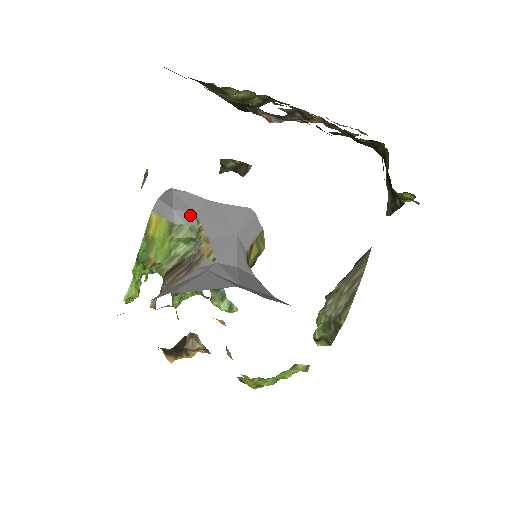
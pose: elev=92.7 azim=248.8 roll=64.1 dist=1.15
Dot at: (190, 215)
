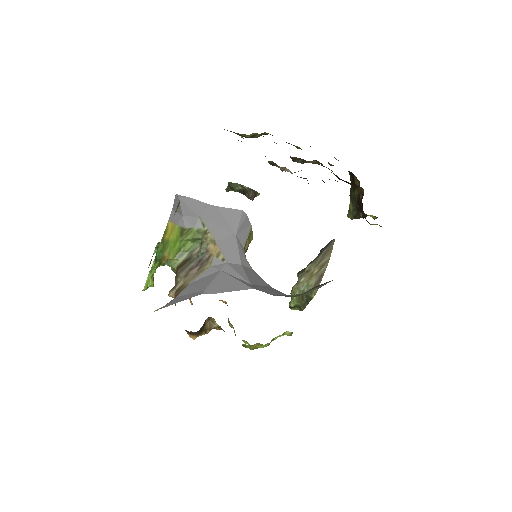
Dot at: (196, 219)
